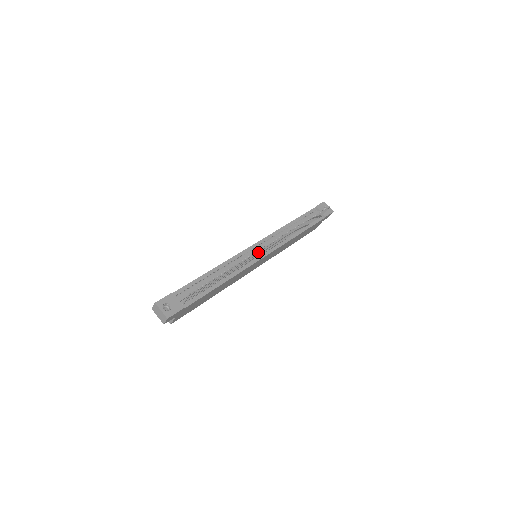
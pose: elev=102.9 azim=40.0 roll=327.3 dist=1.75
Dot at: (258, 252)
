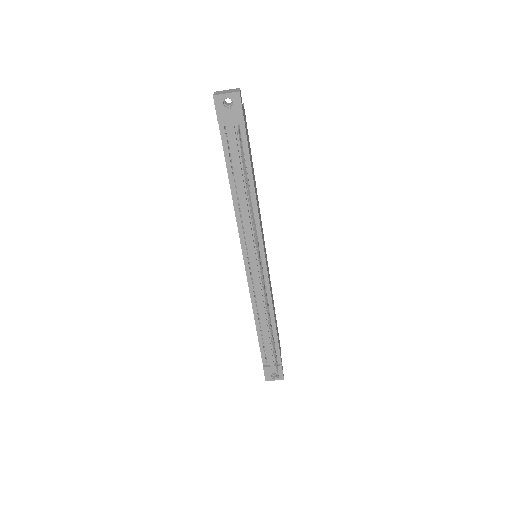
Dot at: (263, 287)
